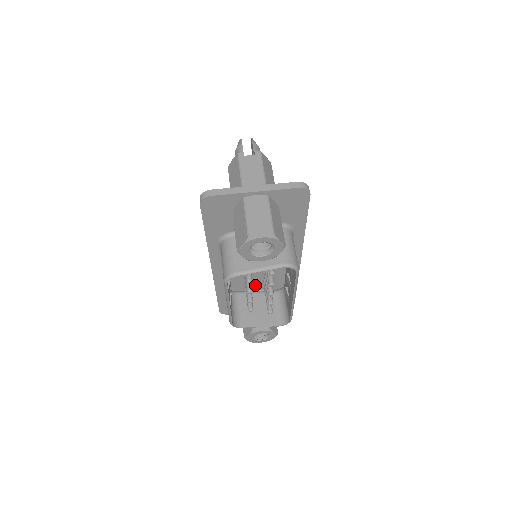
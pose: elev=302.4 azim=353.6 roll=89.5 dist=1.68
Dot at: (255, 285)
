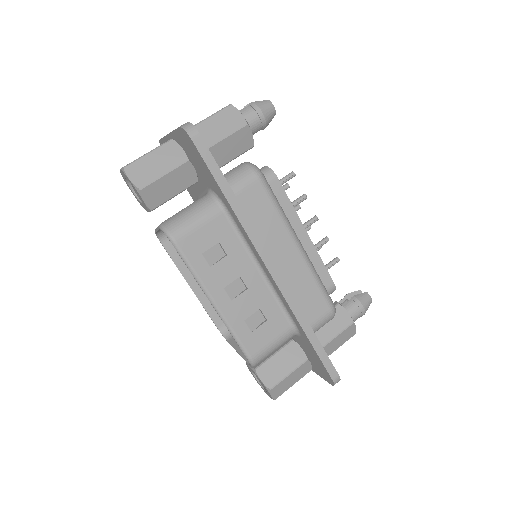
Dot at: occluded
